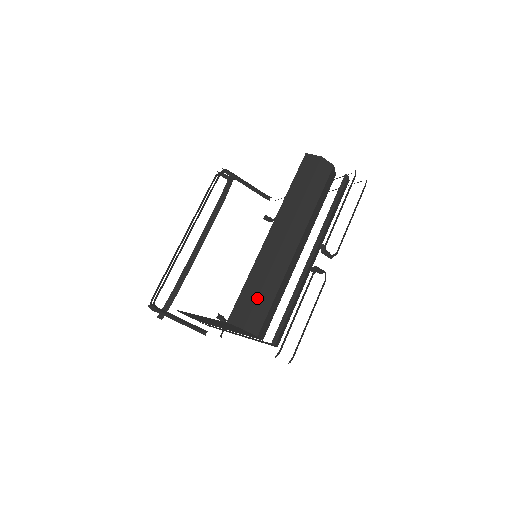
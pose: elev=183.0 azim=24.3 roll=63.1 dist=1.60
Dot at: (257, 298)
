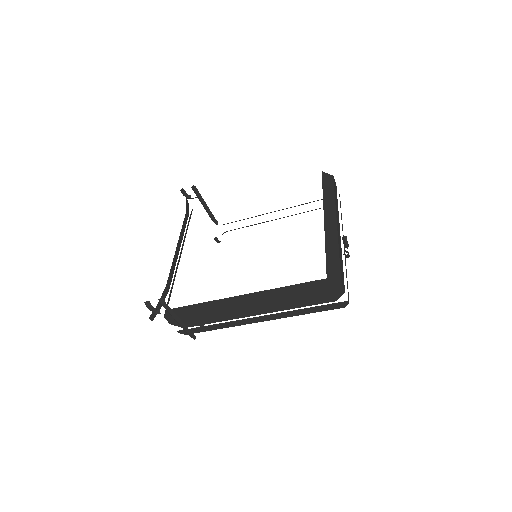
Dot at: (340, 261)
